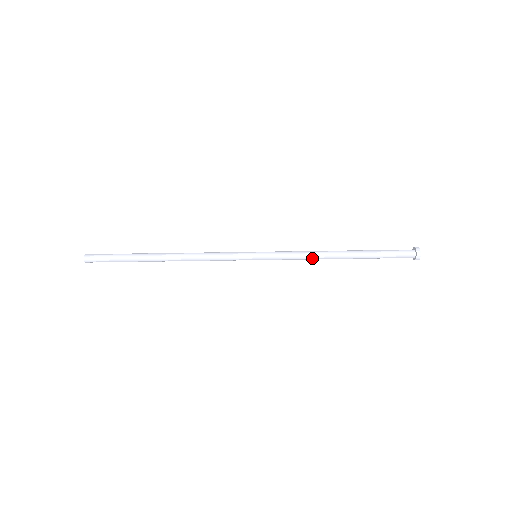
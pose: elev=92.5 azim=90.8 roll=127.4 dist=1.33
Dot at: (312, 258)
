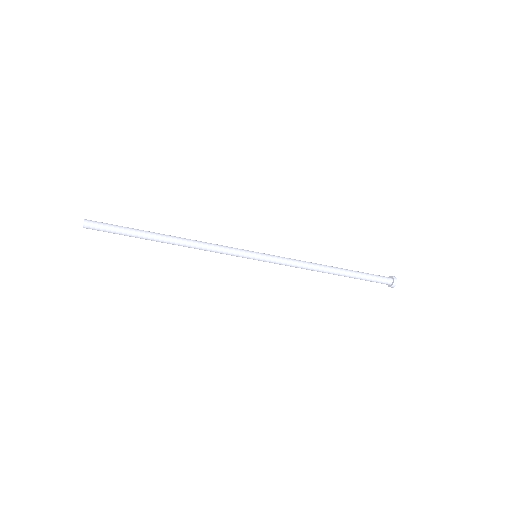
Dot at: (306, 269)
